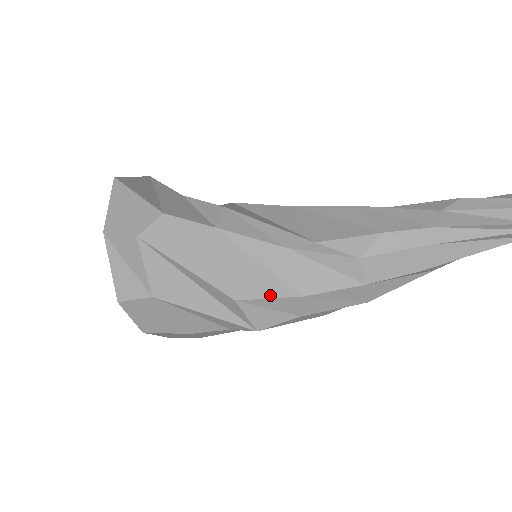
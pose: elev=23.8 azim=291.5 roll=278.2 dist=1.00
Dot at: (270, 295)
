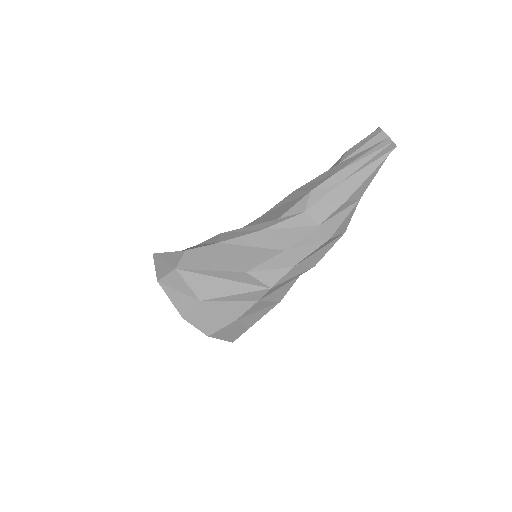
Dot at: (265, 259)
